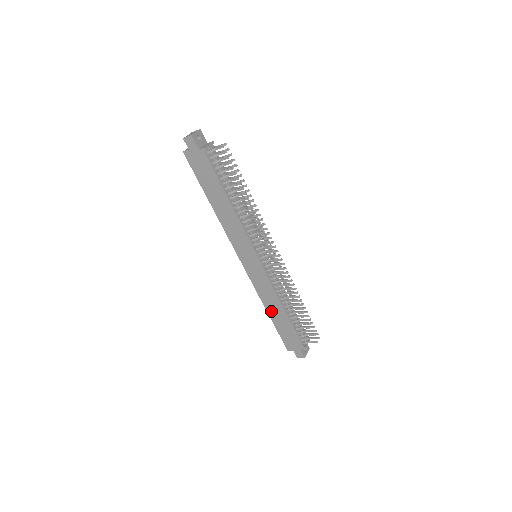
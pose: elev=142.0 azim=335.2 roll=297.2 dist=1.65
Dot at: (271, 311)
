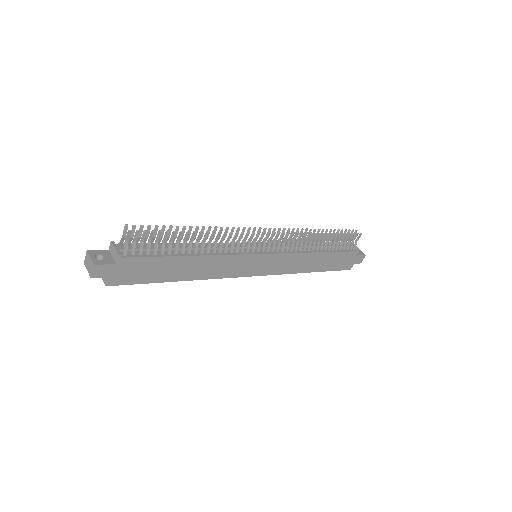
Dot at: (312, 268)
